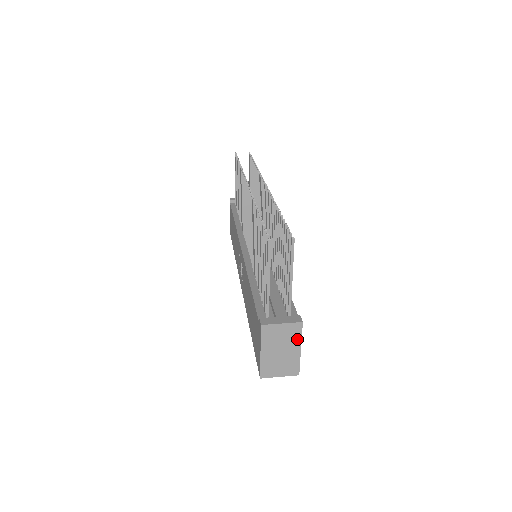
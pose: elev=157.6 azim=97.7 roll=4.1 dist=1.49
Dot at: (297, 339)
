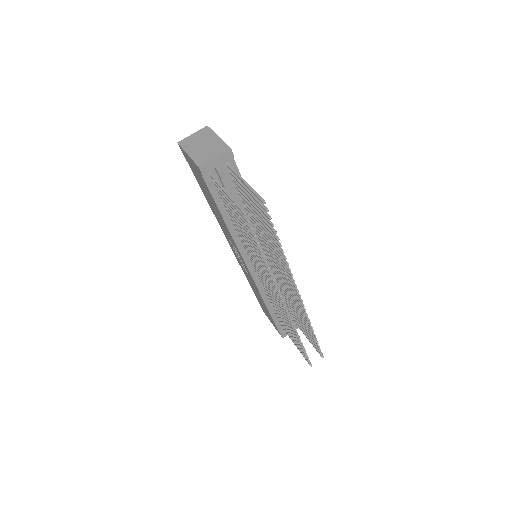
Dot at: occluded
